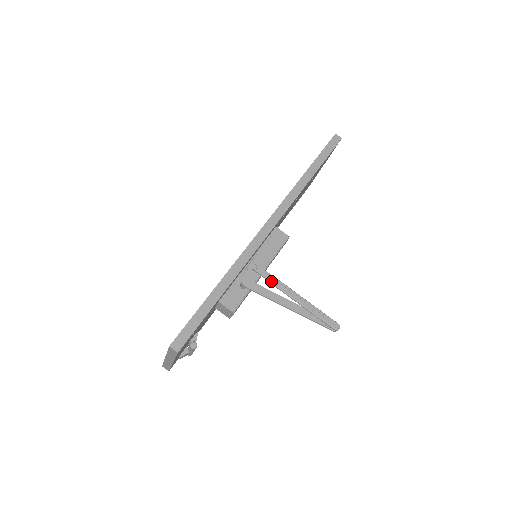
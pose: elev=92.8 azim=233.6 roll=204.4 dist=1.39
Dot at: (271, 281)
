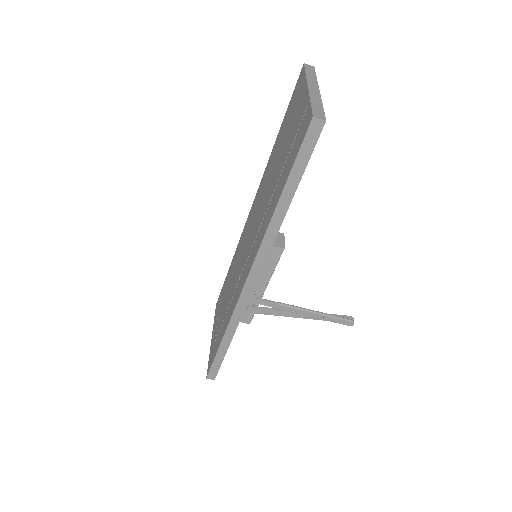
Dot at: (274, 307)
